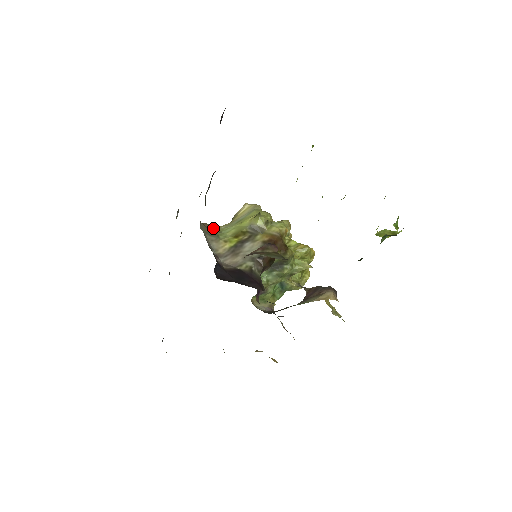
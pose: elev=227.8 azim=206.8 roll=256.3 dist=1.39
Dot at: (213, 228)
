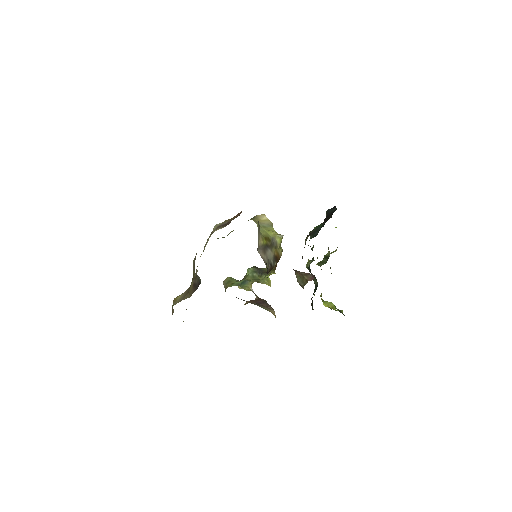
Dot at: occluded
